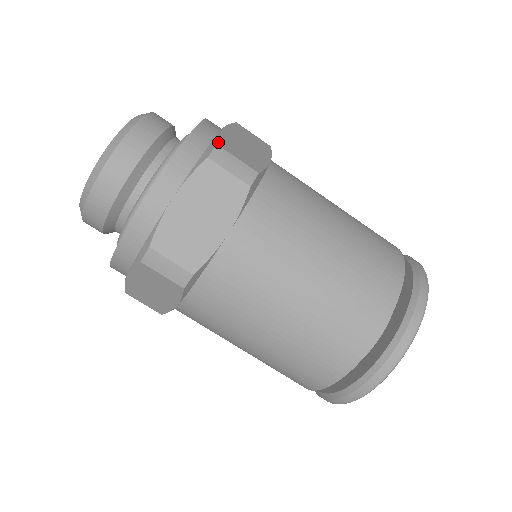
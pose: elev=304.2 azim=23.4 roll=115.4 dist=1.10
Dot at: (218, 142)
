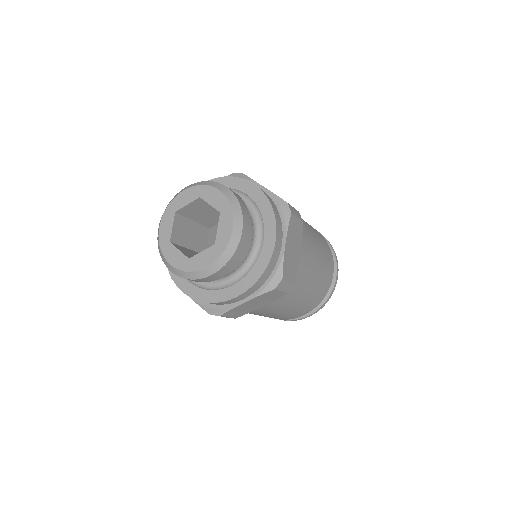
Dot at: (283, 274)
